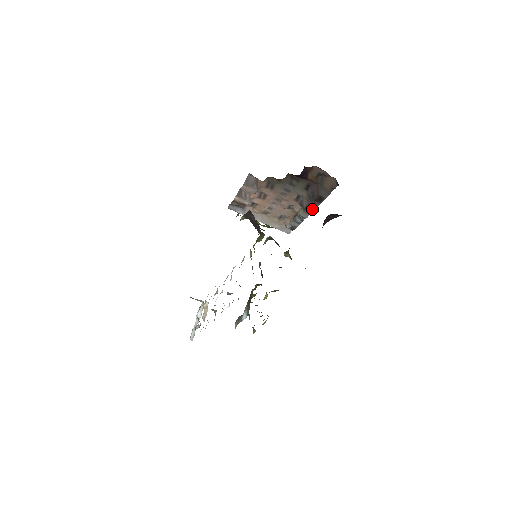
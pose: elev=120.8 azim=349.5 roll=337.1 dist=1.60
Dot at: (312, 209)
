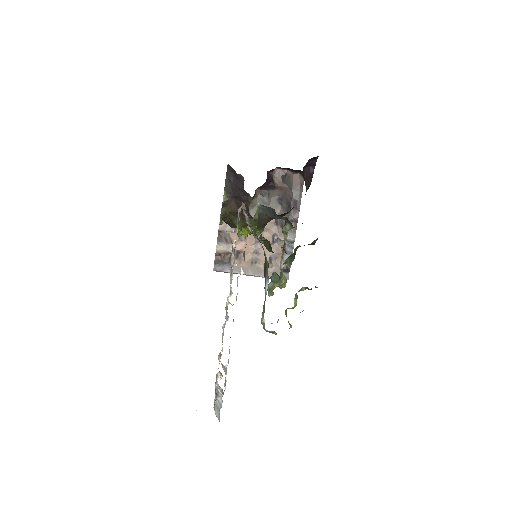
Dot at: (295, 224)
